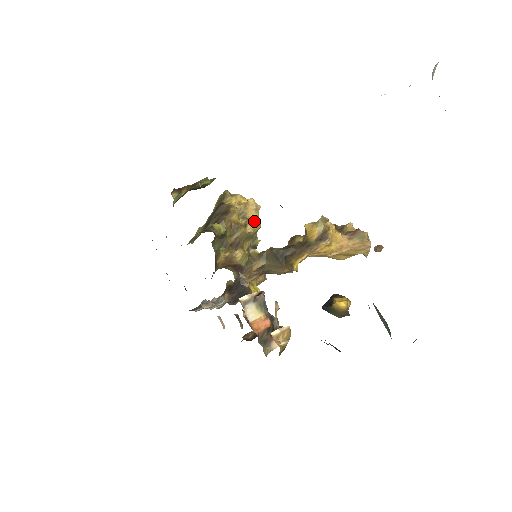
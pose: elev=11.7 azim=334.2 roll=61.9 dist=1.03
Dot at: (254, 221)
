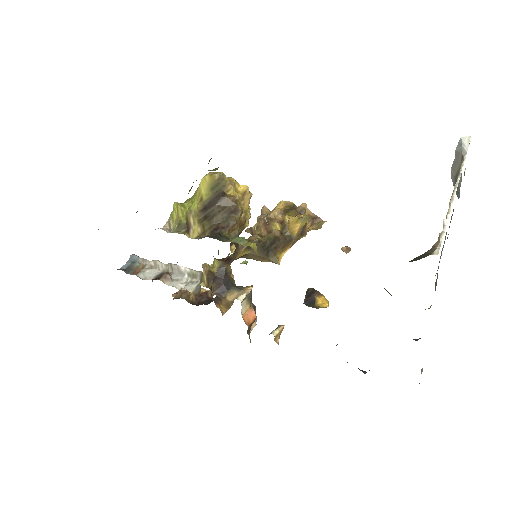
Dot at: (247, 212)
